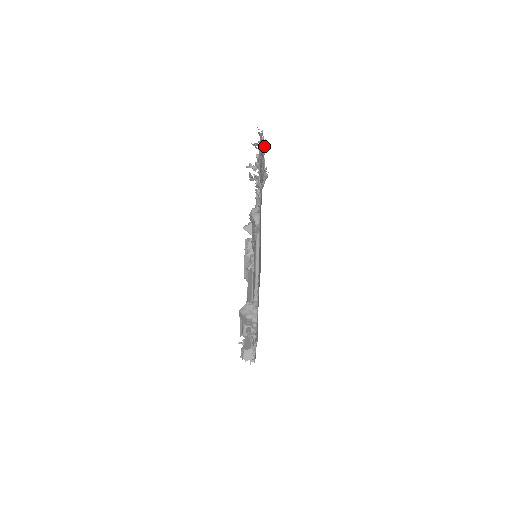
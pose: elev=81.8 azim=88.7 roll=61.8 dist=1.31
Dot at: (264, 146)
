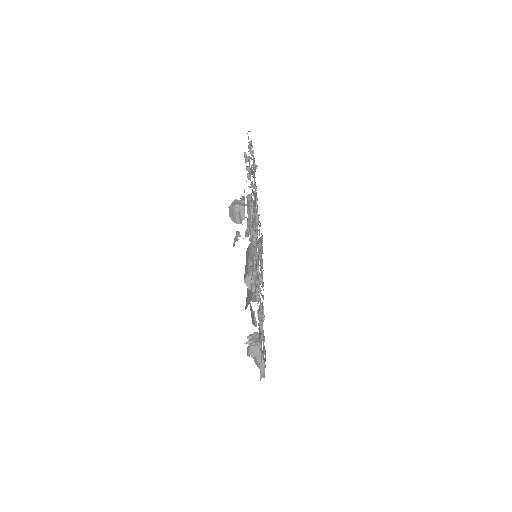
Dot at: (256, 168)
